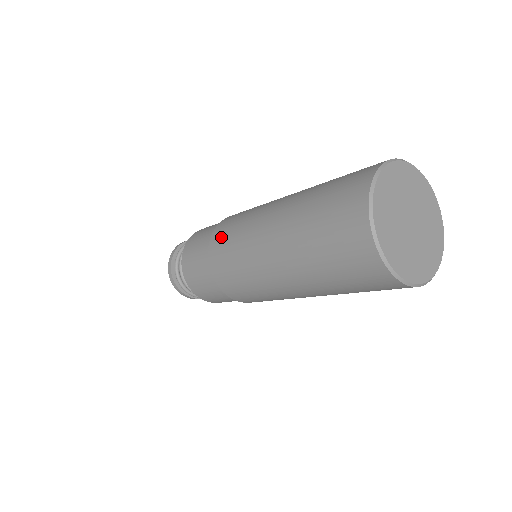
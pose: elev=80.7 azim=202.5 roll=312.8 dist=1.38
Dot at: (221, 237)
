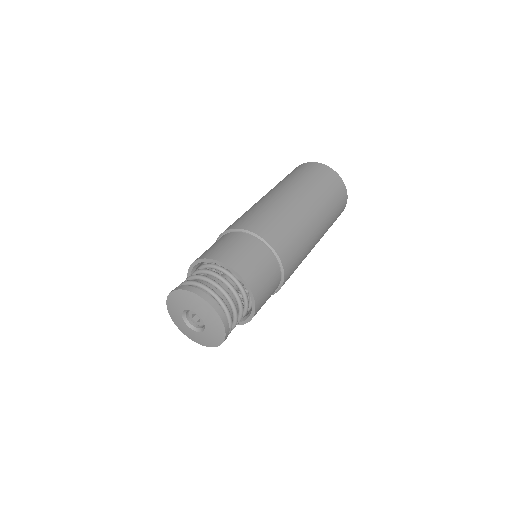
Dot at: (234, 222)
